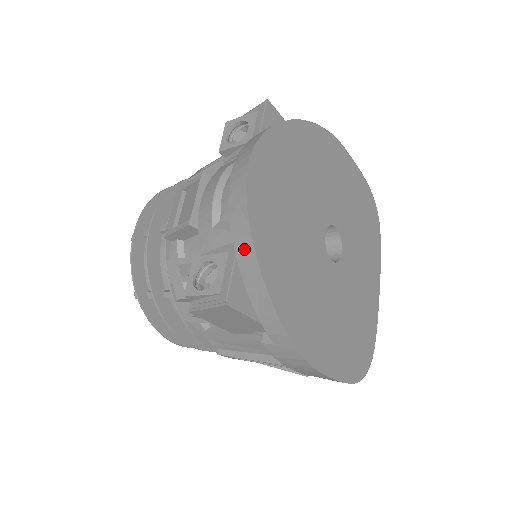
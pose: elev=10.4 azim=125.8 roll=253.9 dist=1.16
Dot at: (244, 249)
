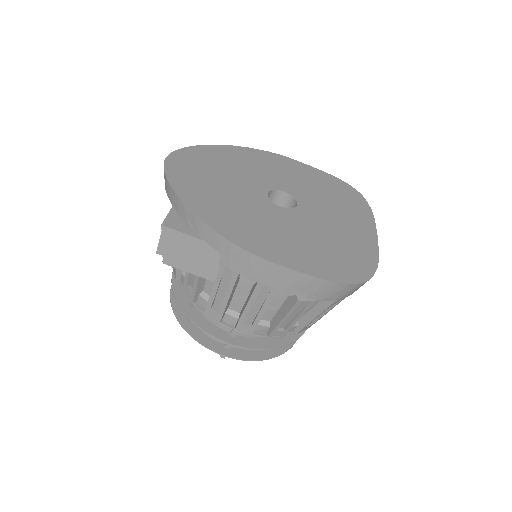
Dot at: (171, 195)
